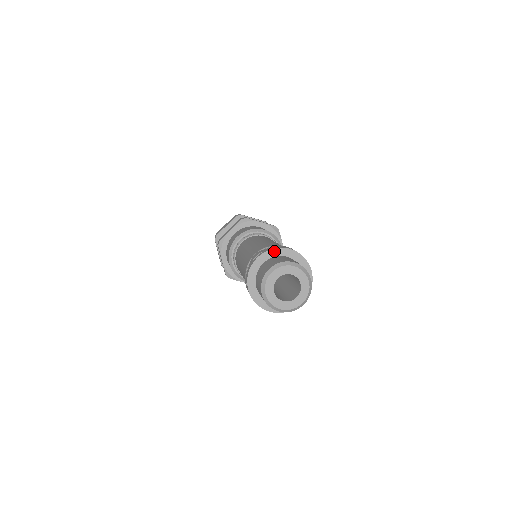
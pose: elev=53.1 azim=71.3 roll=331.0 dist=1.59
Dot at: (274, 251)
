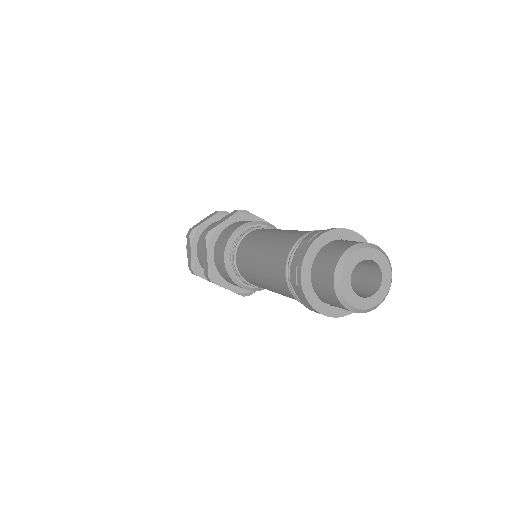
Dot at: (340, 232)
